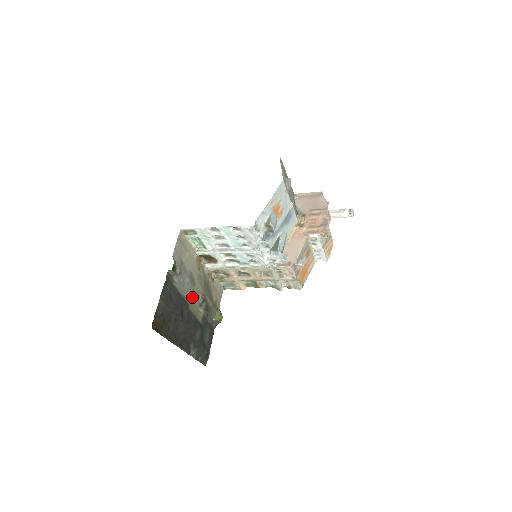
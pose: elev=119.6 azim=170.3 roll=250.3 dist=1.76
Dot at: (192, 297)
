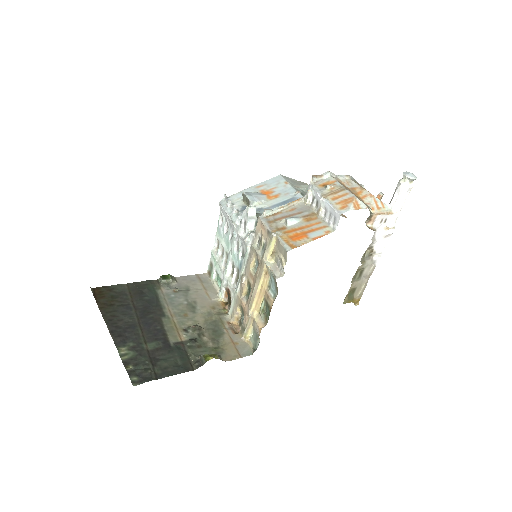
Dot at: (177, 316)
